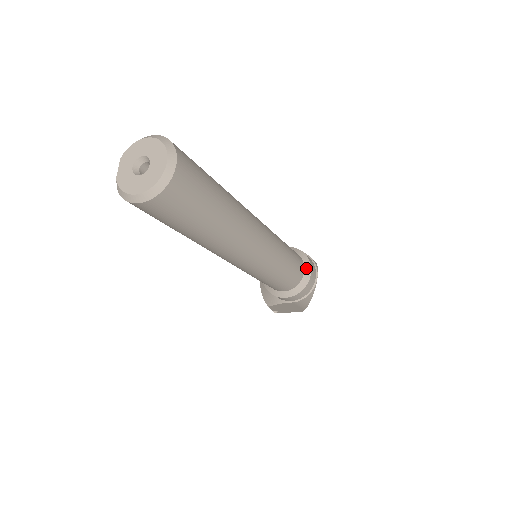
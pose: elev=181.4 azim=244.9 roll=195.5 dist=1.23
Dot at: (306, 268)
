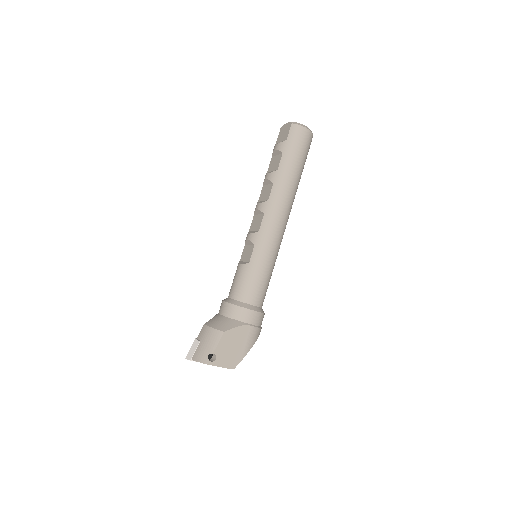
Dot at: occluded
